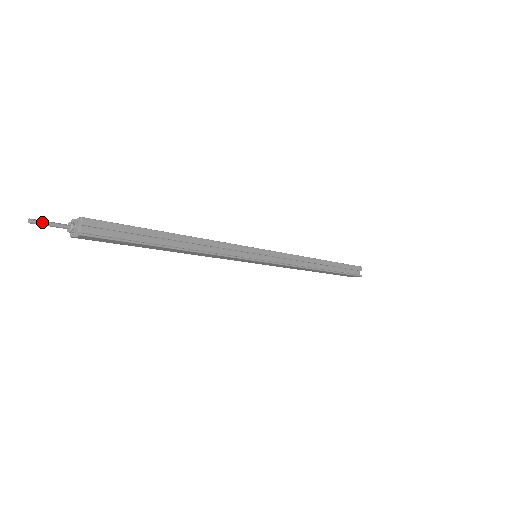
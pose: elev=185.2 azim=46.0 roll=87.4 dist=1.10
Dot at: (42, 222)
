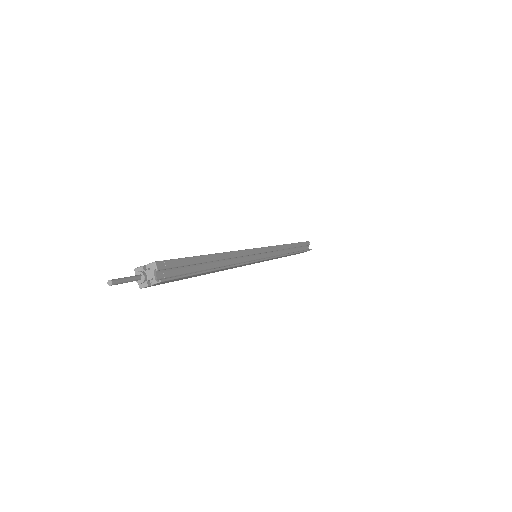
Dot at: (121, 280)
